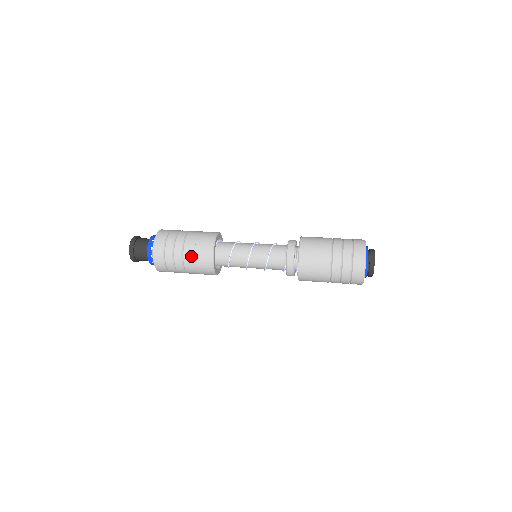
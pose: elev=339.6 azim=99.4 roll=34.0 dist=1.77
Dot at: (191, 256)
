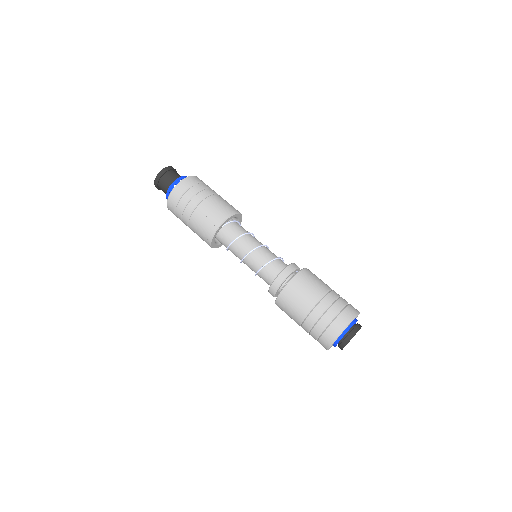
Dot at: (195, 226)
